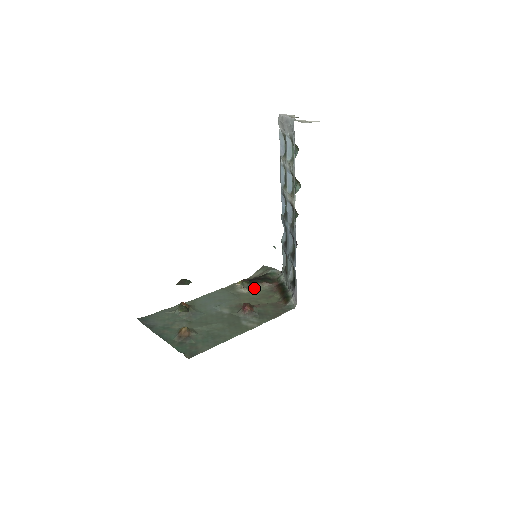
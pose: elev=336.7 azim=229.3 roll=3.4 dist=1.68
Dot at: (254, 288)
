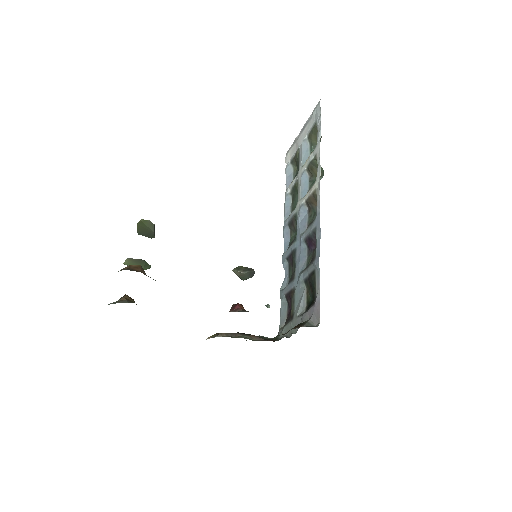
Dot at: (238, 336)
